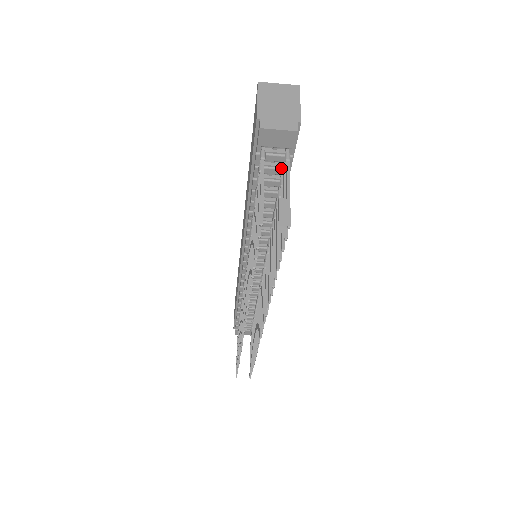
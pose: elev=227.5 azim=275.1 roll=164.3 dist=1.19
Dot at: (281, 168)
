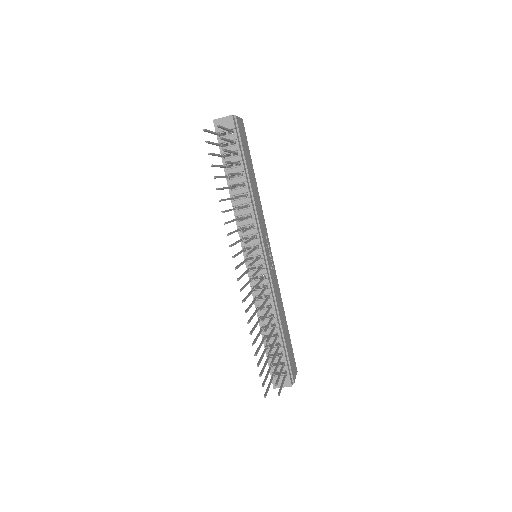
Dot at: (234, 146)
